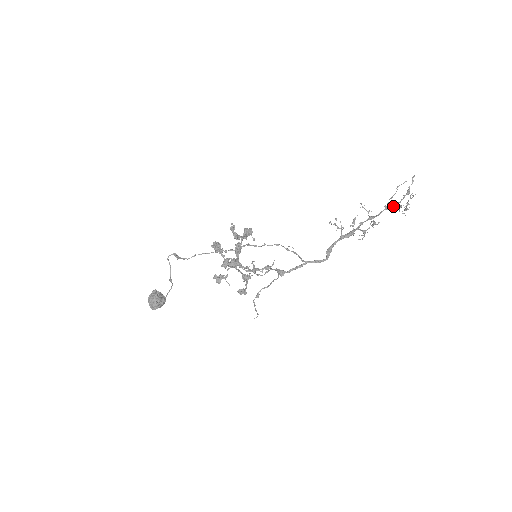
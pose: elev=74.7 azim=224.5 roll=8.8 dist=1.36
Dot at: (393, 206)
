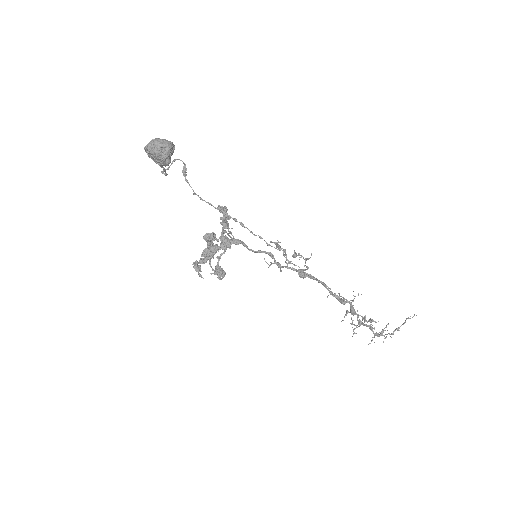
Dot at: (373, 331)
